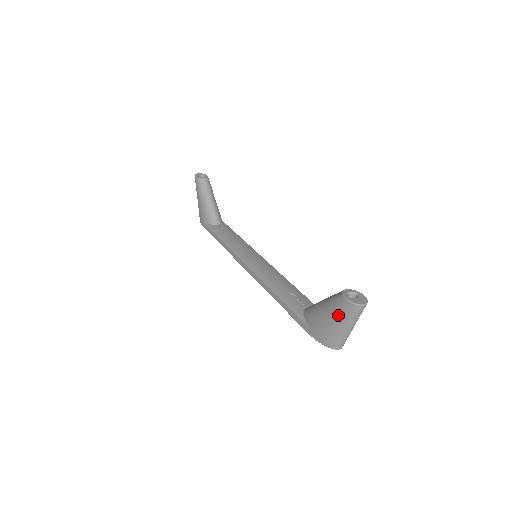
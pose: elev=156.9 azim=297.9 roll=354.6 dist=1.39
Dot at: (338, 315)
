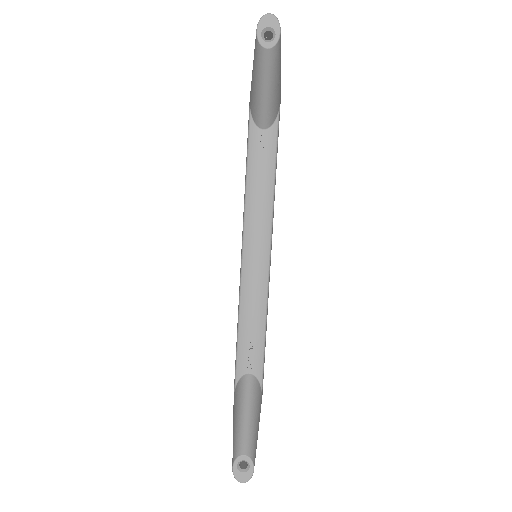
Dot at: occluded
